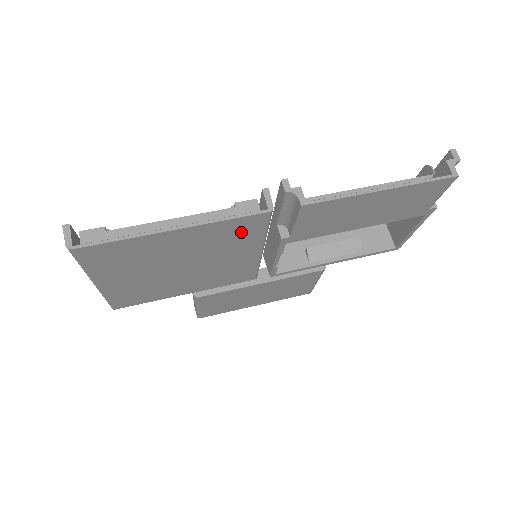
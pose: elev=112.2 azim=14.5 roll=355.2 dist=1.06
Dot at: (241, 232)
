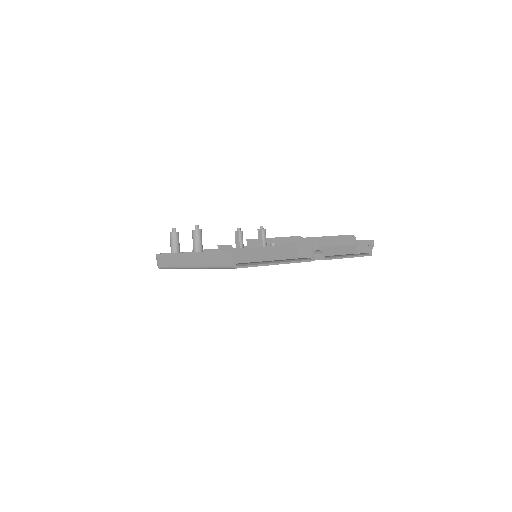
Dot at: occluded
